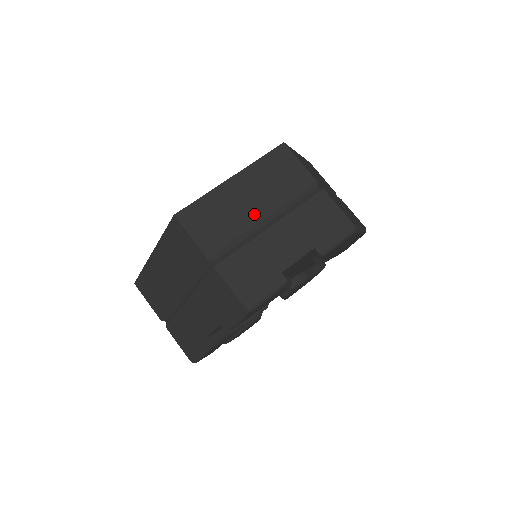
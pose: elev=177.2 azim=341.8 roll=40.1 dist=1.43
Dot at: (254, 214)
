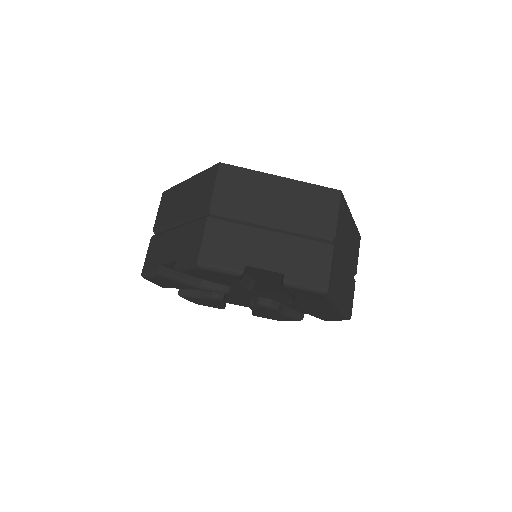
Dot at: (270, 213)
